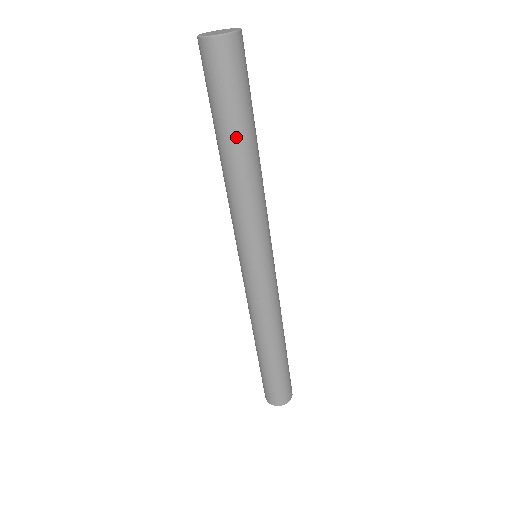
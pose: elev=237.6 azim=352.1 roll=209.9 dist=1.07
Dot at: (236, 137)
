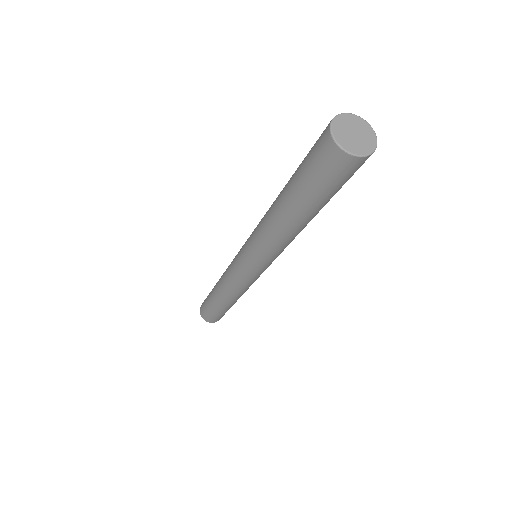
Dot at: (308, 213)
